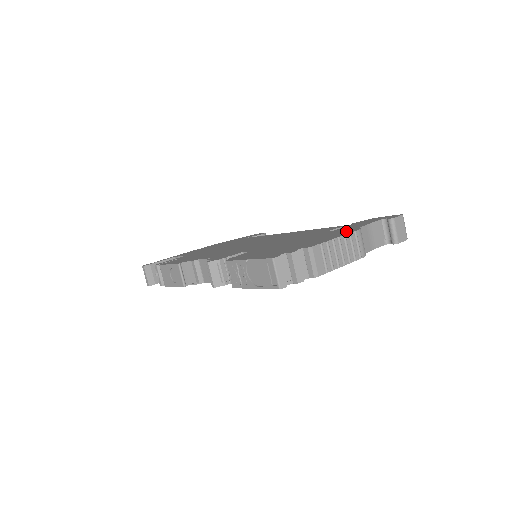
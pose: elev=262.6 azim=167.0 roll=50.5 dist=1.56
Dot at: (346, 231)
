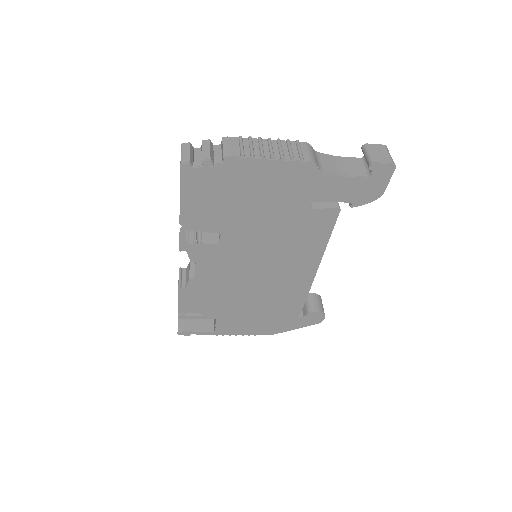
Dot at: occluded
